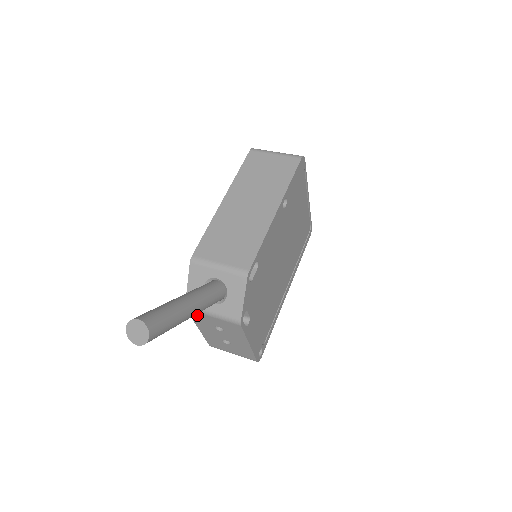
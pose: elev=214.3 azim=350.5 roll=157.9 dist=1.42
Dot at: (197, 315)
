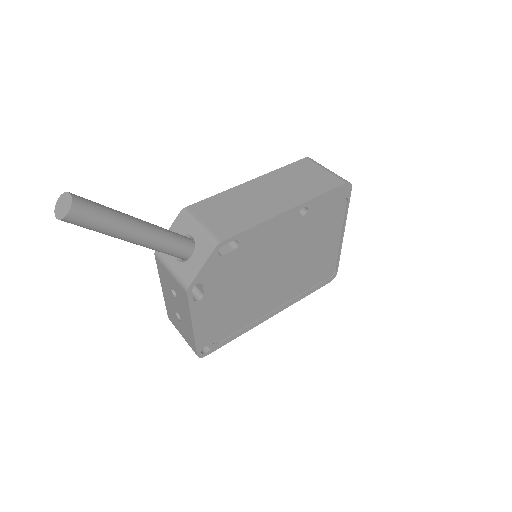
Dot at: (161, 267)
